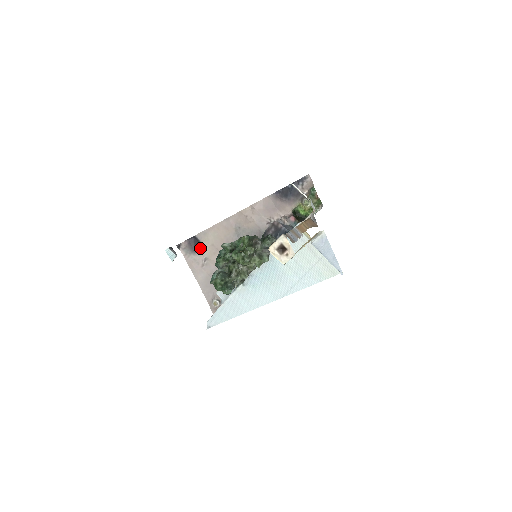
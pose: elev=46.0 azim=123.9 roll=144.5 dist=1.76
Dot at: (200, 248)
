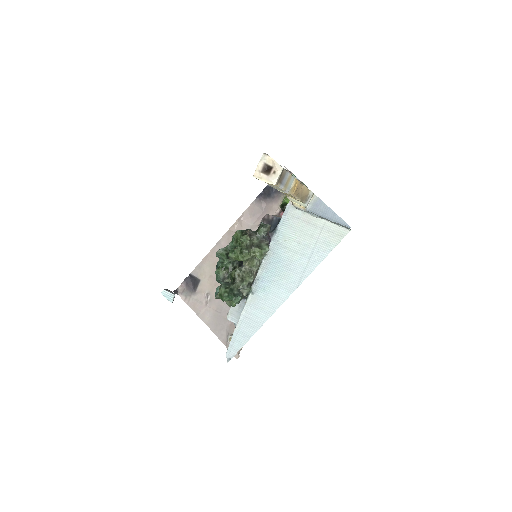
Dot at: (199, 285)
